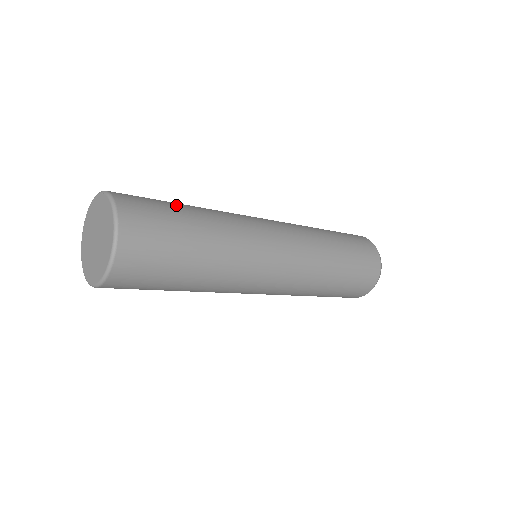
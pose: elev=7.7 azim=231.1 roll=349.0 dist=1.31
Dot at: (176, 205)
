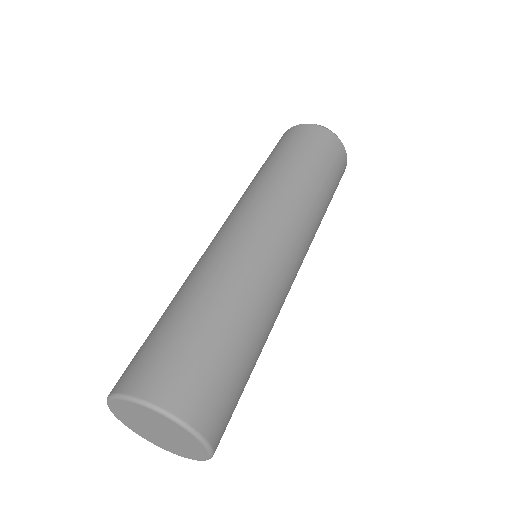
Dot at: (225, 343)
